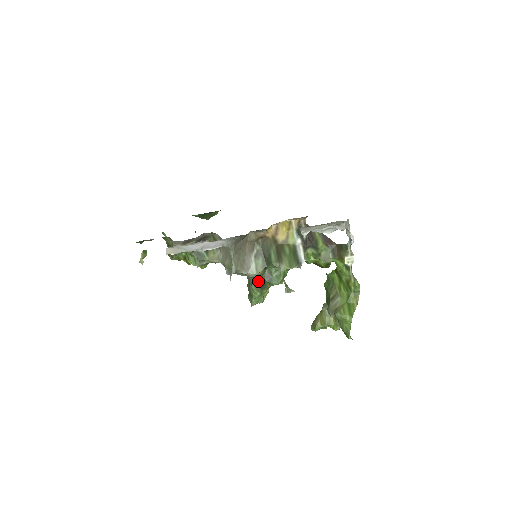
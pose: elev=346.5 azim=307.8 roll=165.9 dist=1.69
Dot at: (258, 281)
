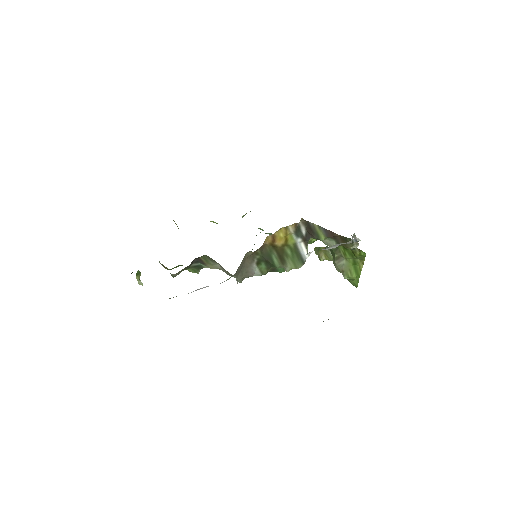
Dot at: occluded
